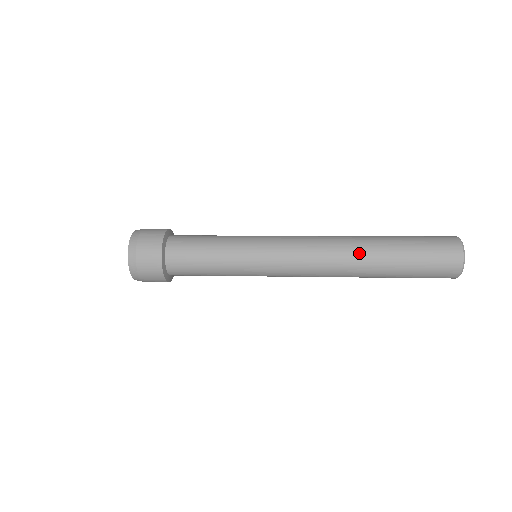
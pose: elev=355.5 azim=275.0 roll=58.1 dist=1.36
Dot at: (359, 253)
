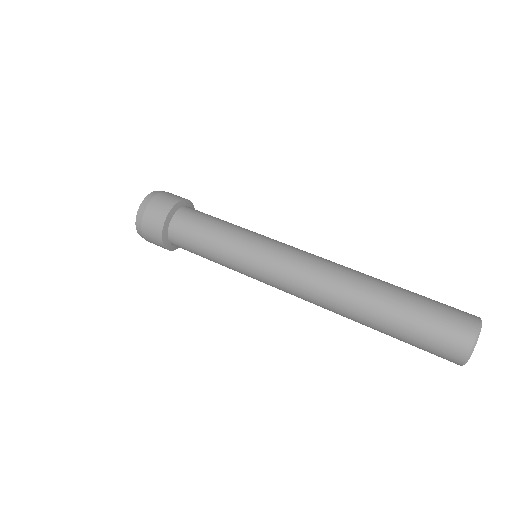
Dot at: (347, 312)
